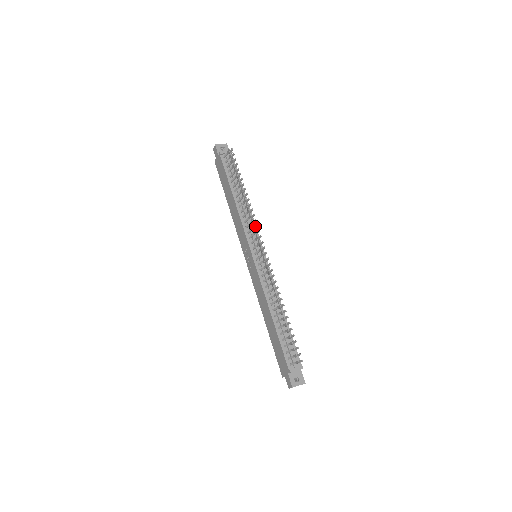
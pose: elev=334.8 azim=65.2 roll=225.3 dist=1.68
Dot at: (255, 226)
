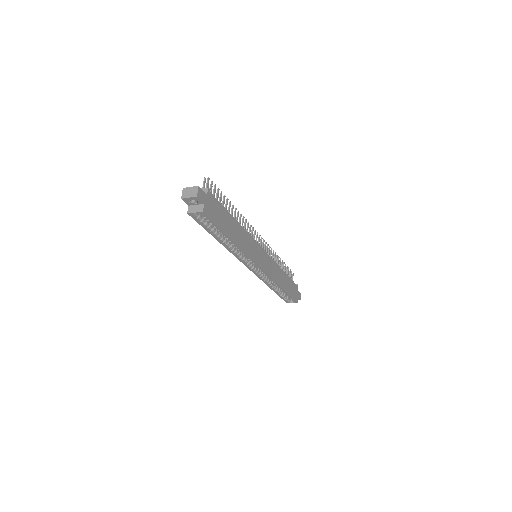
Dot at: (267, 248)
